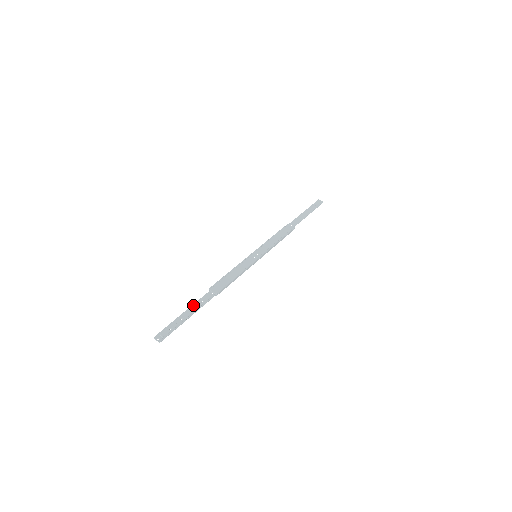
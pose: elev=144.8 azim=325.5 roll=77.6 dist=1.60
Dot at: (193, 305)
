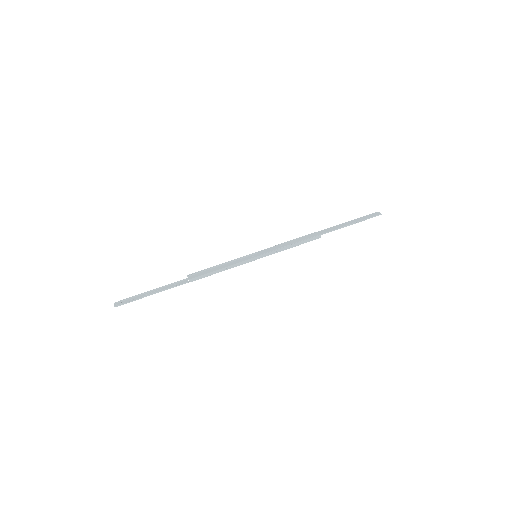
Dot at: (164, 286)
